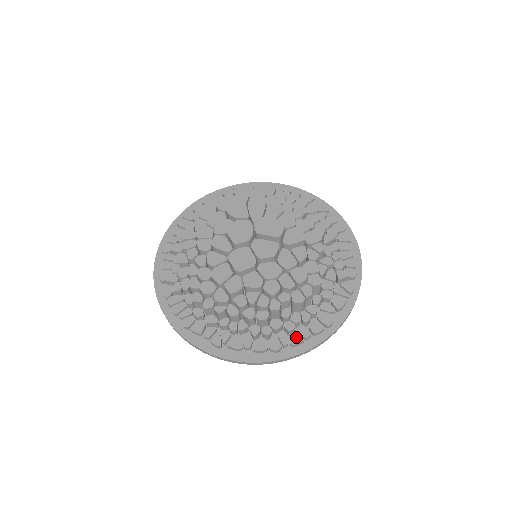
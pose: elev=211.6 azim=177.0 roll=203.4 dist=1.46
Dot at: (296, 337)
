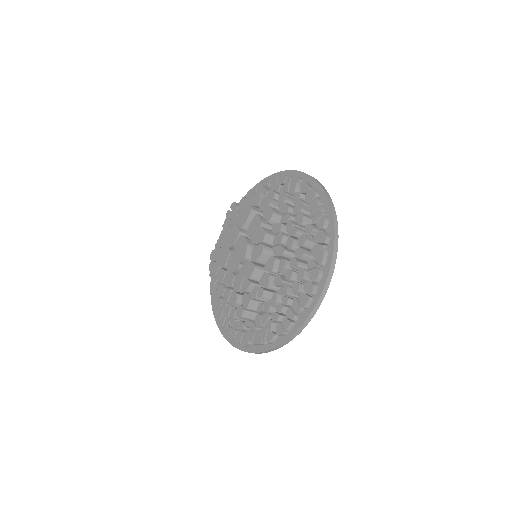
Dot at: (229, 330)
